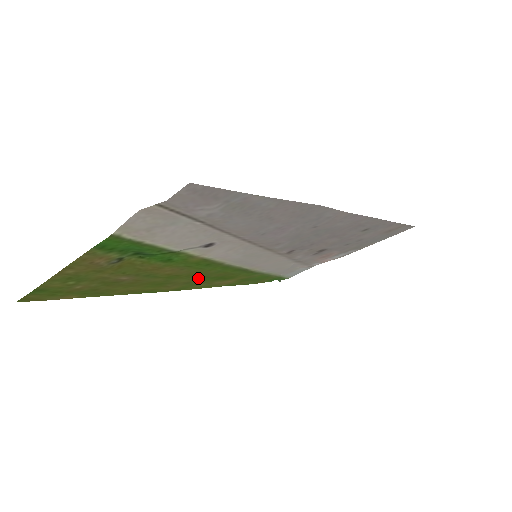
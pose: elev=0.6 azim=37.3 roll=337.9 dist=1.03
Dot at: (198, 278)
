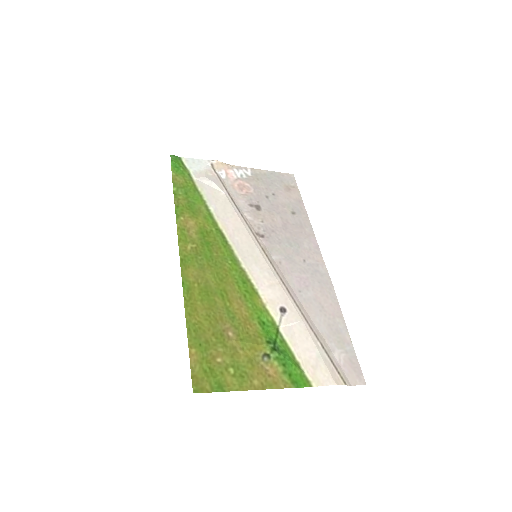
Dot at: (212, 266)
